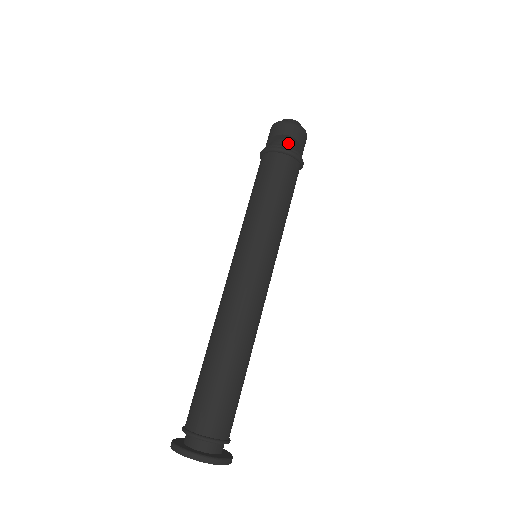
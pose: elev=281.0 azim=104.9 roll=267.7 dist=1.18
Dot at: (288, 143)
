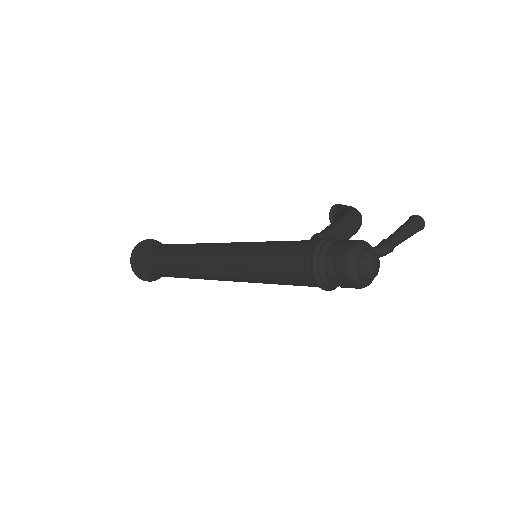
Dot at: (331, 276)
